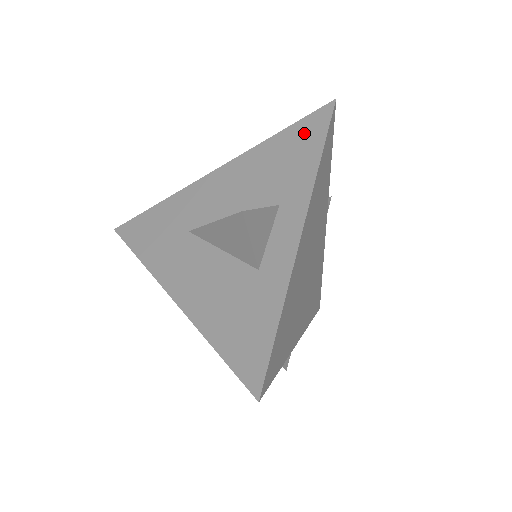
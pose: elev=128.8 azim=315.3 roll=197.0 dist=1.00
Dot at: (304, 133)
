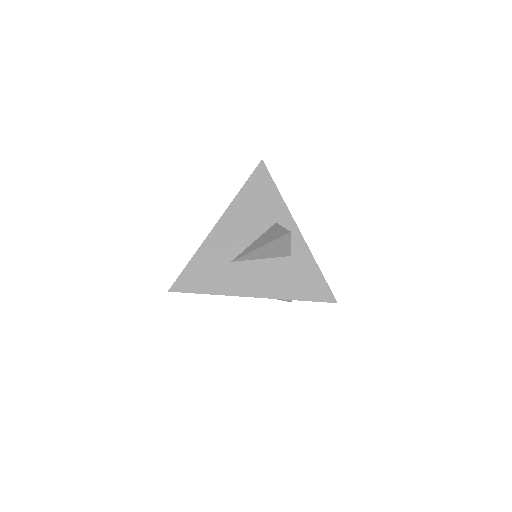
Dot at: (259, 183)
